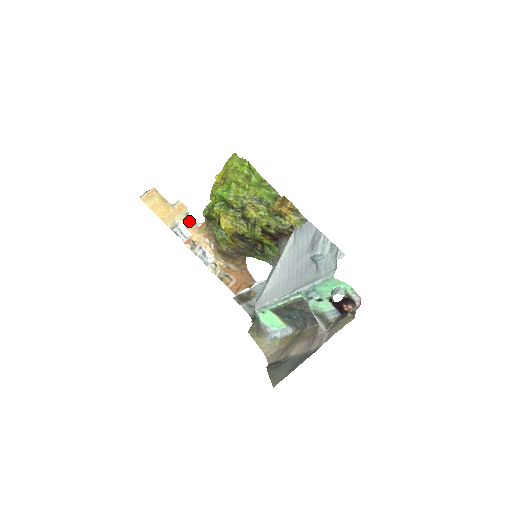
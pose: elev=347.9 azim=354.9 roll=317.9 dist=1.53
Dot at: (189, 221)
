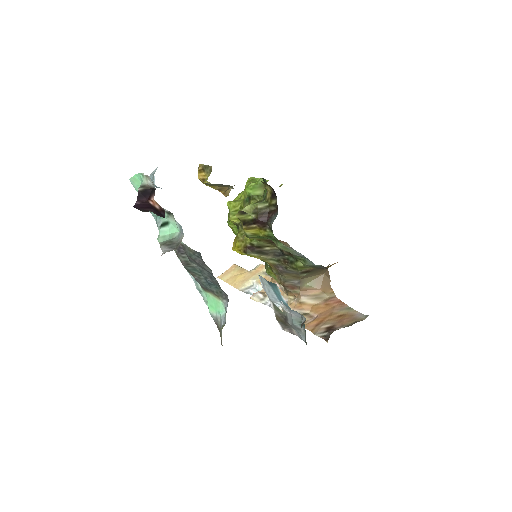
Dot at: (265, 277)
